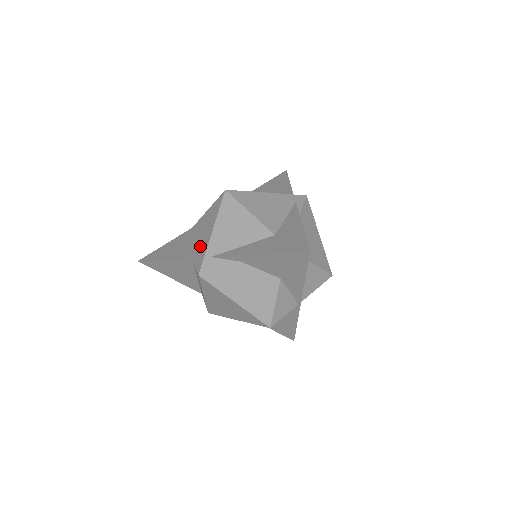
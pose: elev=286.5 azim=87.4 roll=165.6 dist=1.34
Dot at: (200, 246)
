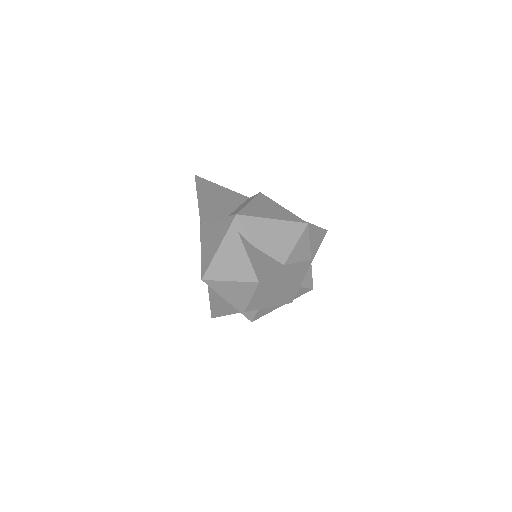
Dot at: occluded
